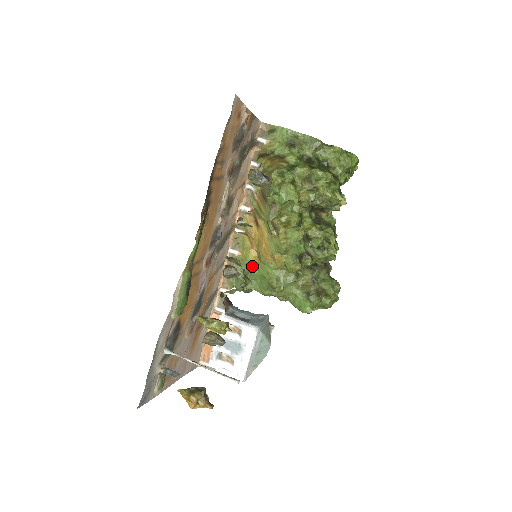
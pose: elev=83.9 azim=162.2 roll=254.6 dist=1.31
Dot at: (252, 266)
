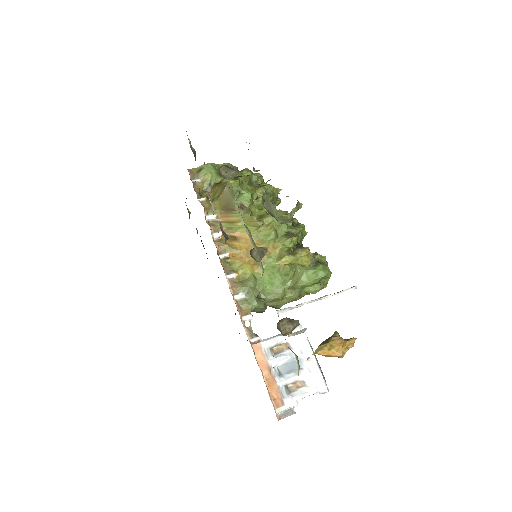
Dot at: (255, 276)
